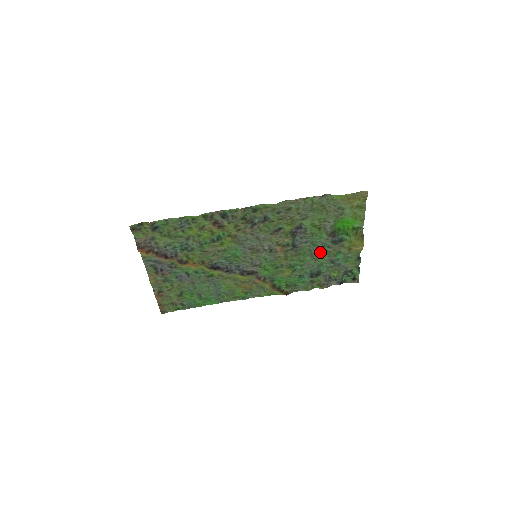
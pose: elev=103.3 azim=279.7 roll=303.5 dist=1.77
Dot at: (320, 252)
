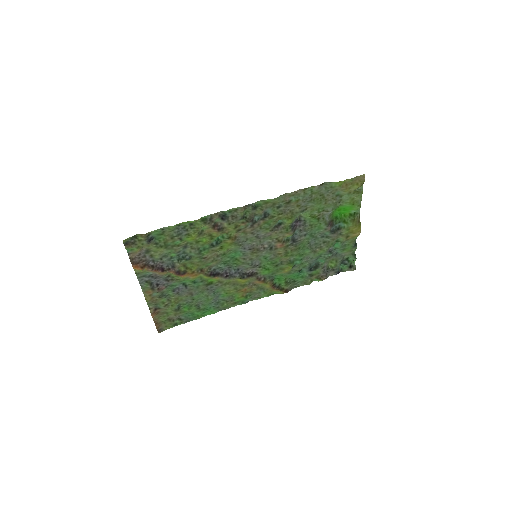
Dot at: (319, 243)
